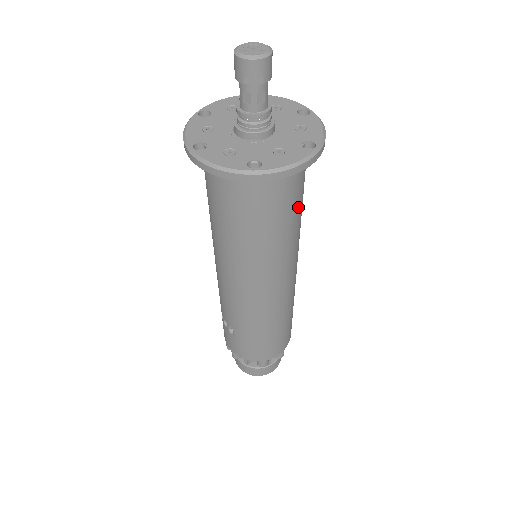
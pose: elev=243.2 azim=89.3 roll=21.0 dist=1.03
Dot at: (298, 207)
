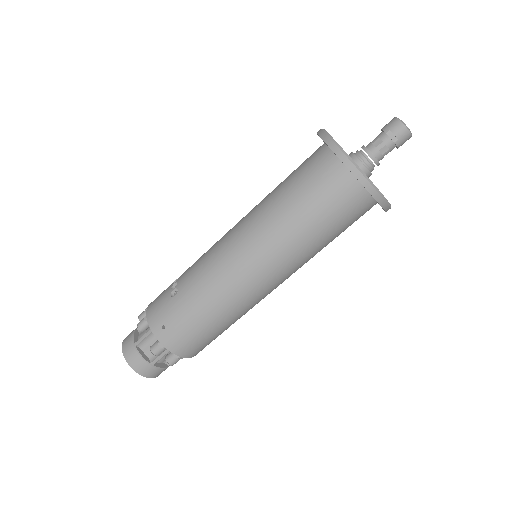
Dot at: (333, 234)
